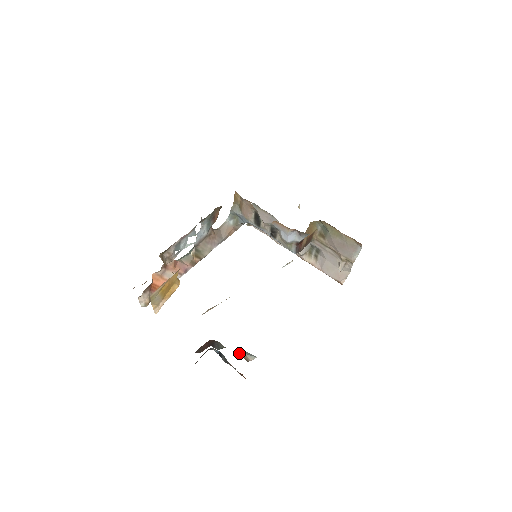
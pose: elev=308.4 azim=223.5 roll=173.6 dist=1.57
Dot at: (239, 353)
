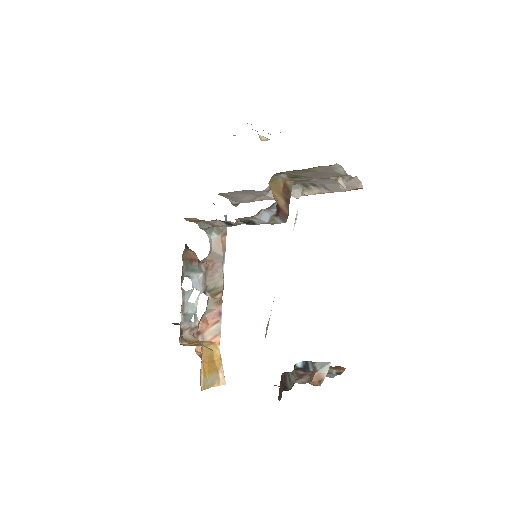
Dot at: (313, 371)
